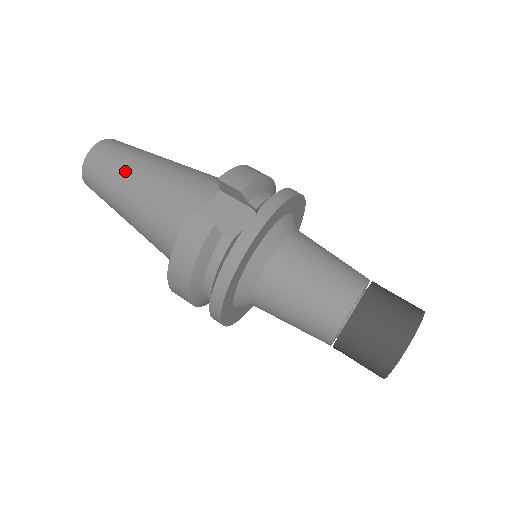
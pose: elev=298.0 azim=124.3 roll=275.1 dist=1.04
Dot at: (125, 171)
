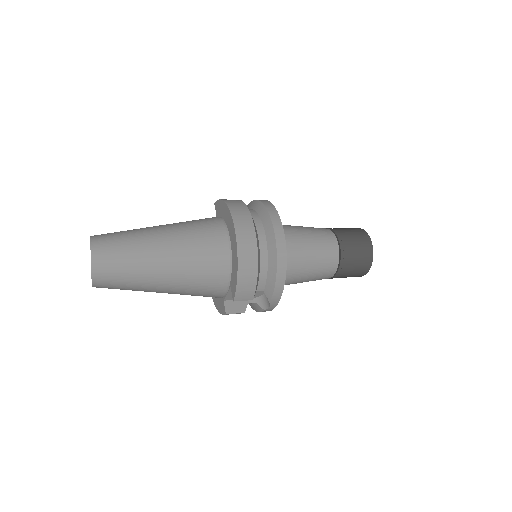
Dot at: occluded
